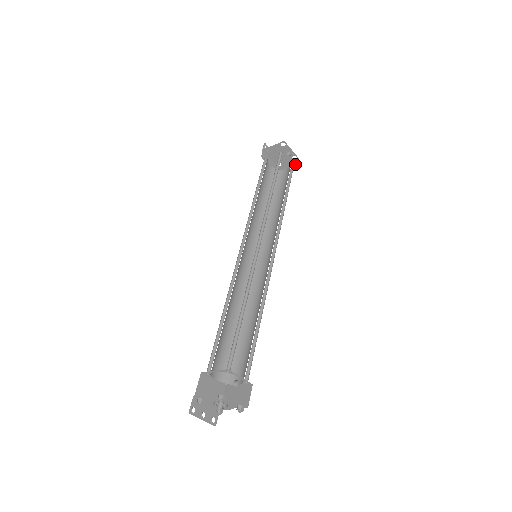
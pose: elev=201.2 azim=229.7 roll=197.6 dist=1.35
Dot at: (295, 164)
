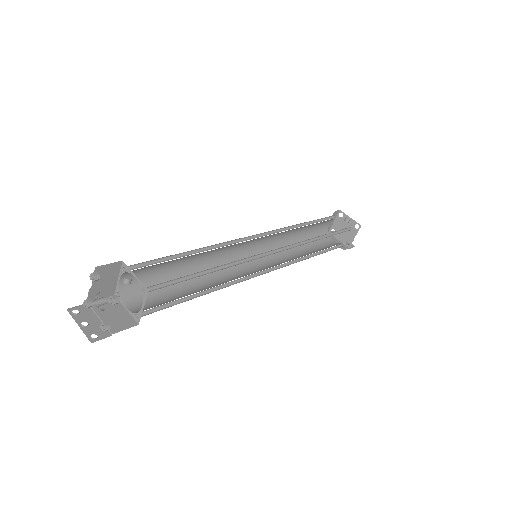
Dot at: occluded
